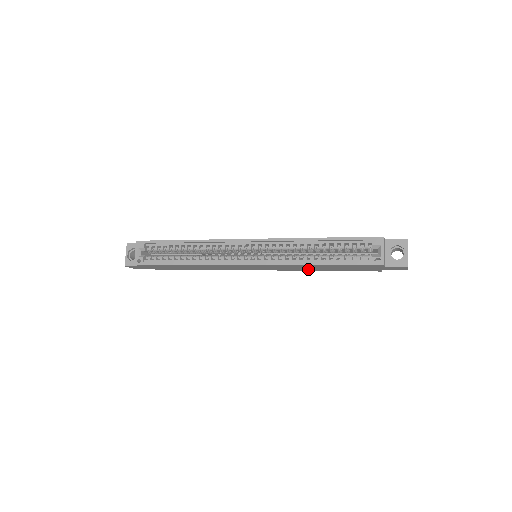
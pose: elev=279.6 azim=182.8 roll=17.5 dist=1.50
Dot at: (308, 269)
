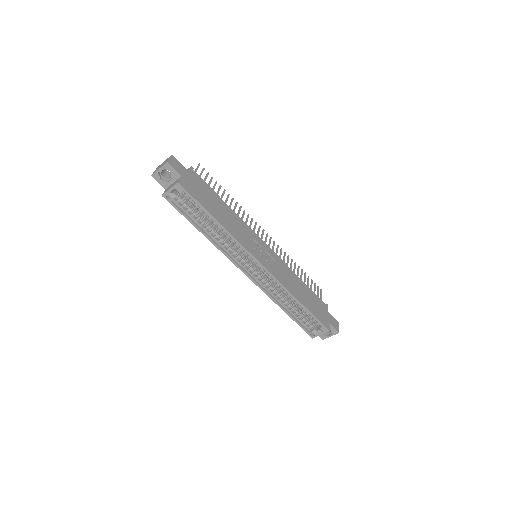
Dot at: occluded
